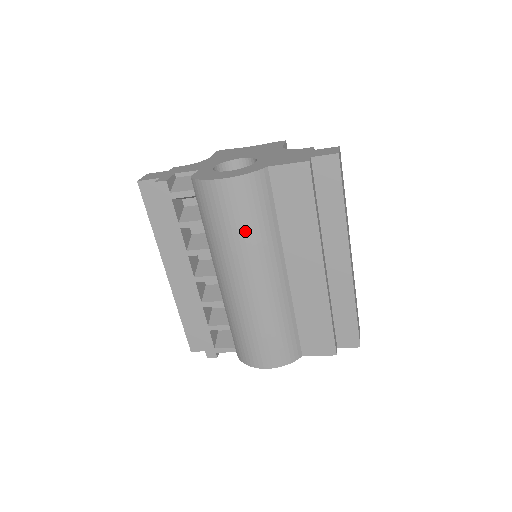
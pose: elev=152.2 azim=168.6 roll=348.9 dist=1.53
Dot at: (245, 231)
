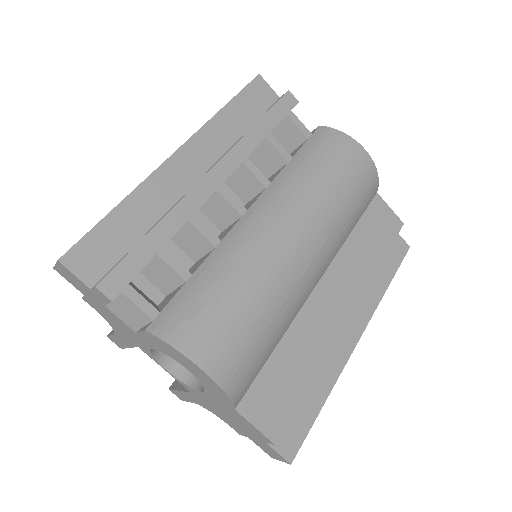
Dot at: (343, 201)
